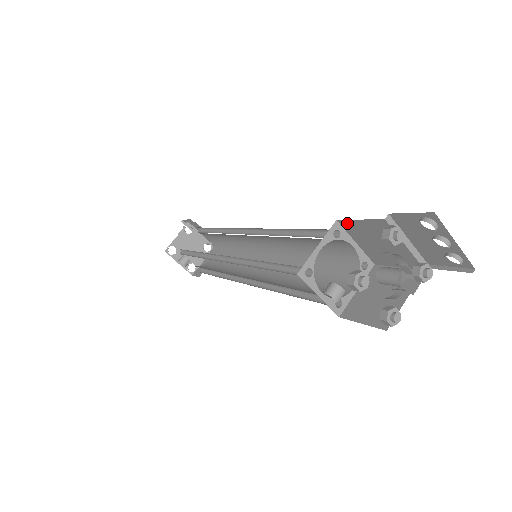
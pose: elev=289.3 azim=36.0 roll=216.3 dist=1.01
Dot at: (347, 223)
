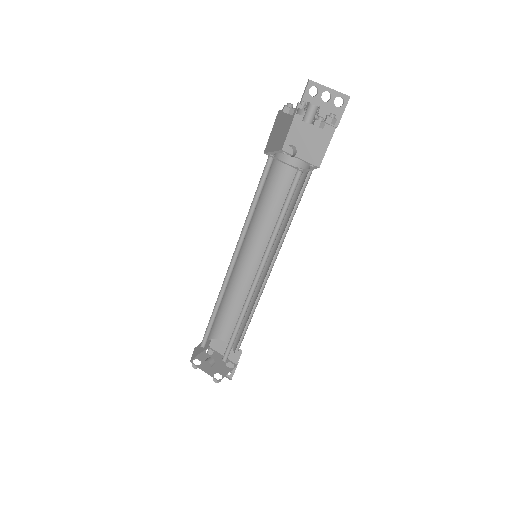
Dot at: (287, 144)
